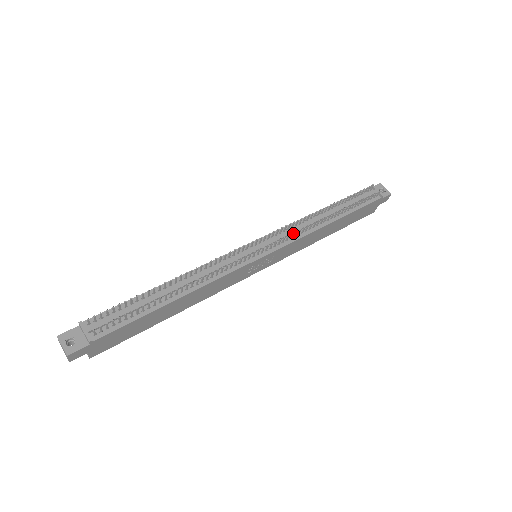
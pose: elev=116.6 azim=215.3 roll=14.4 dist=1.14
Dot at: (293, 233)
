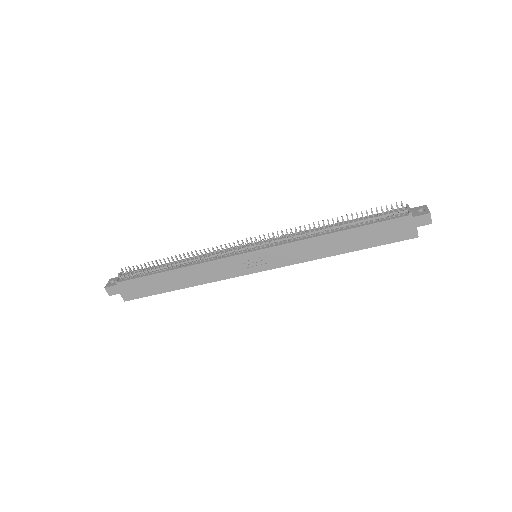
Dot at: (281, 235)
